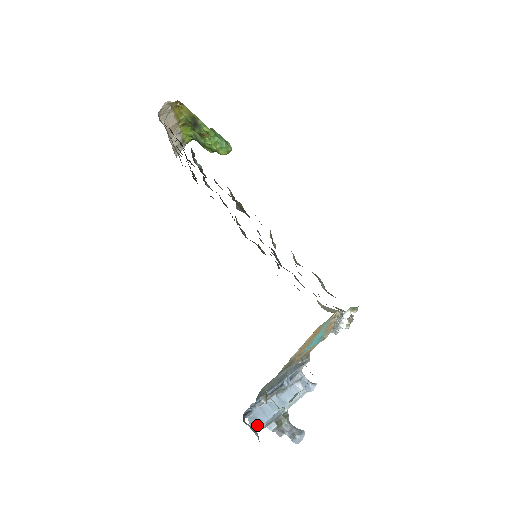
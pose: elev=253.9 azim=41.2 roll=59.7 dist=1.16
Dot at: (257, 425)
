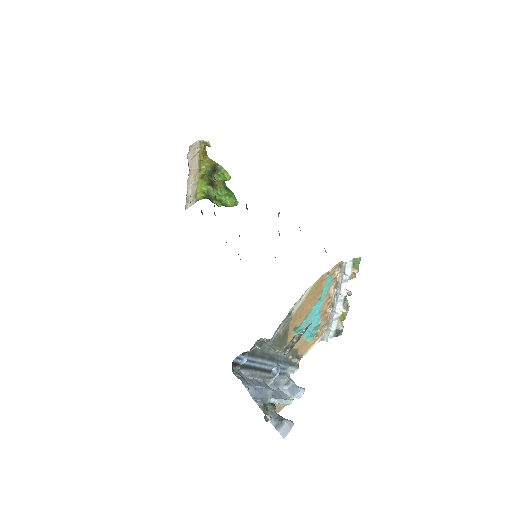
Dot at: (245, 383)
